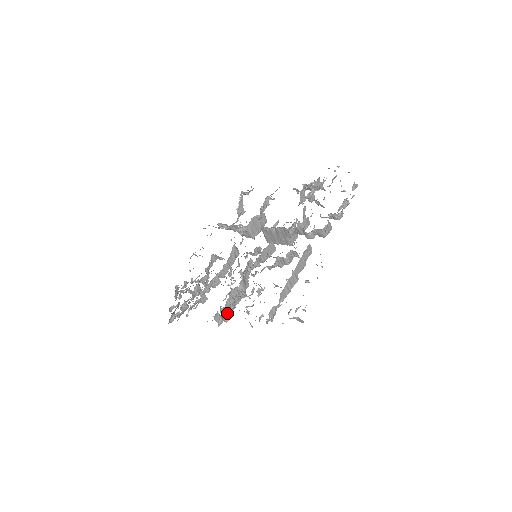
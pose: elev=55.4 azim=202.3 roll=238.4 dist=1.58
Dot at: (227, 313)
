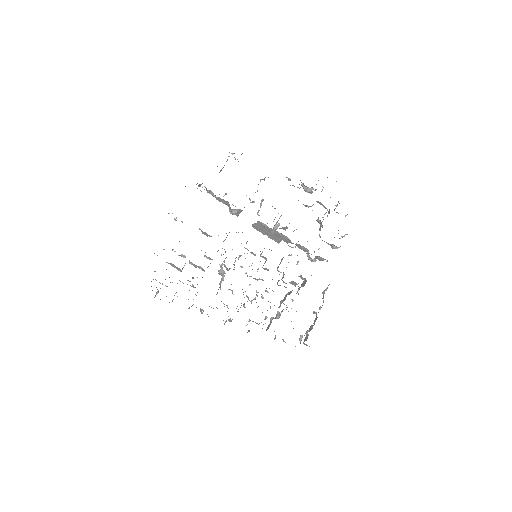
Dot at: occluded
